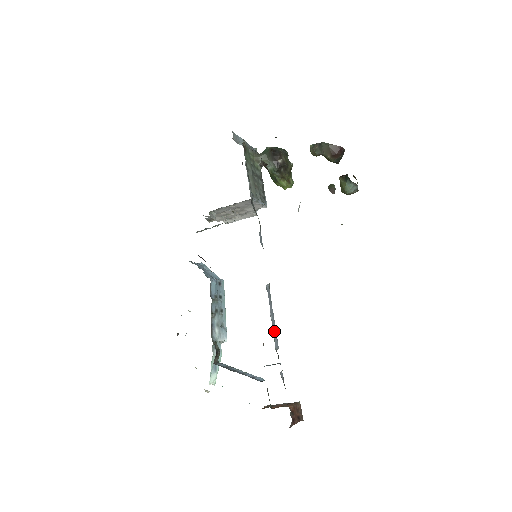
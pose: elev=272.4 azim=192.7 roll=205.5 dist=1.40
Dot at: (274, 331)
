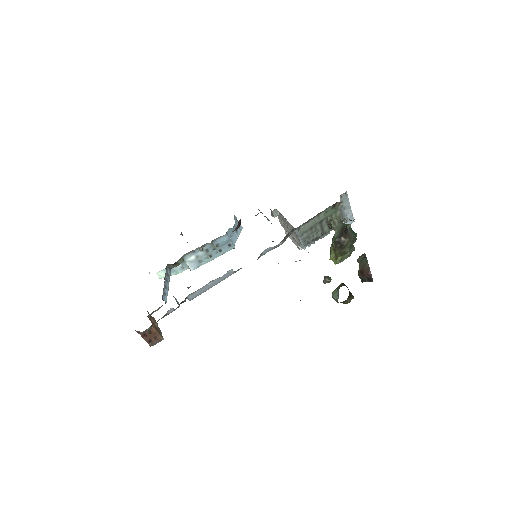
Dot at: (201, 290)
